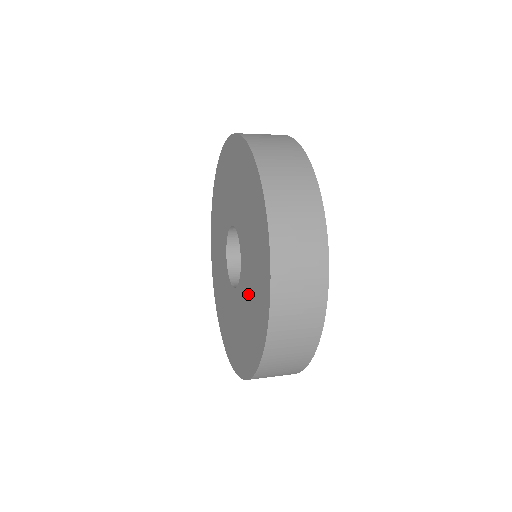
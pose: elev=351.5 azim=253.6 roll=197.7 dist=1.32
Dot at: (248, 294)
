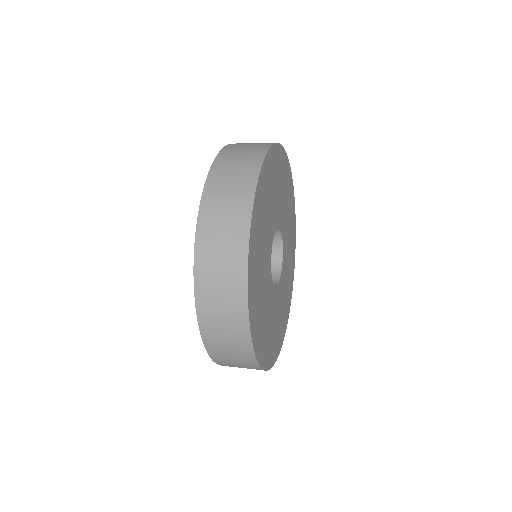
Dot at: occluded
